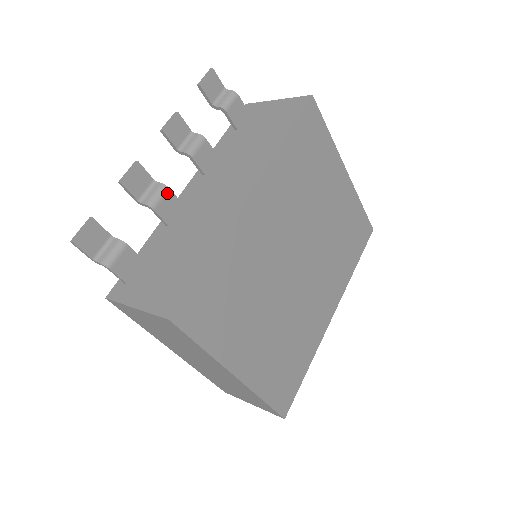
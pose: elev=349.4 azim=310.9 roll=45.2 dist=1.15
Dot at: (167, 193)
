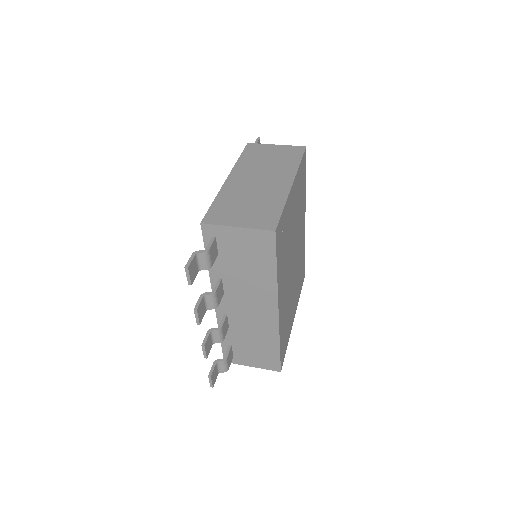
Dot at: (222, 329)
